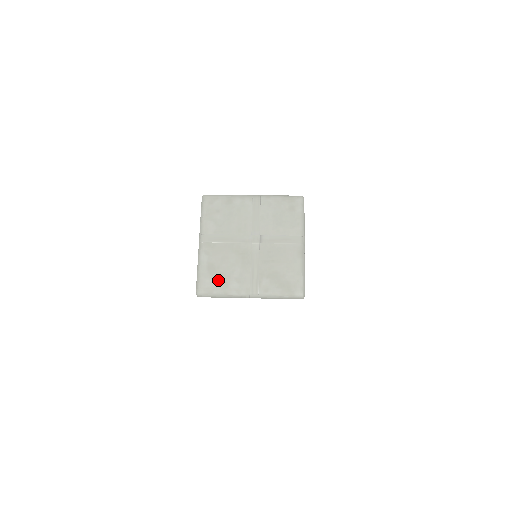
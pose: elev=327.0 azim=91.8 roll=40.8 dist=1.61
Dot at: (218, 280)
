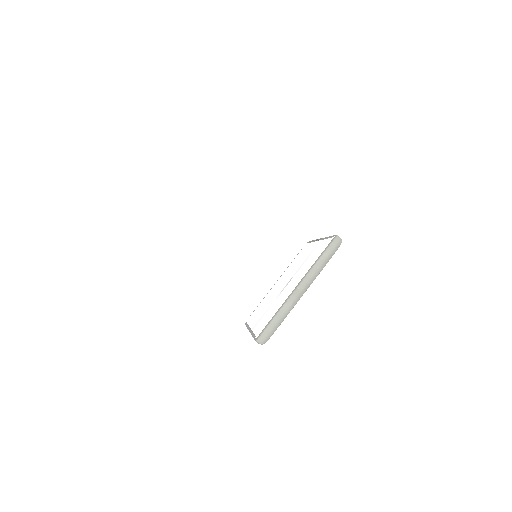
Dot at: occluded
